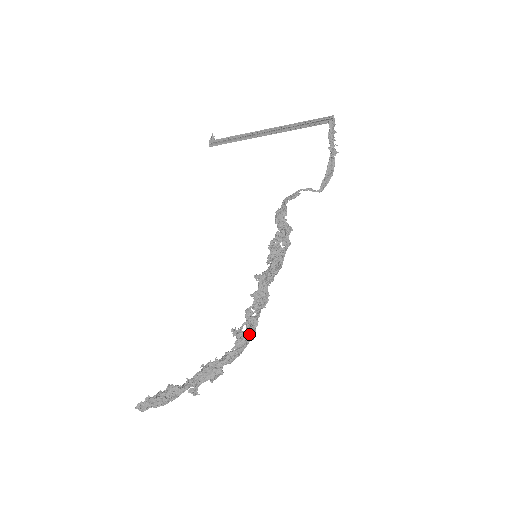
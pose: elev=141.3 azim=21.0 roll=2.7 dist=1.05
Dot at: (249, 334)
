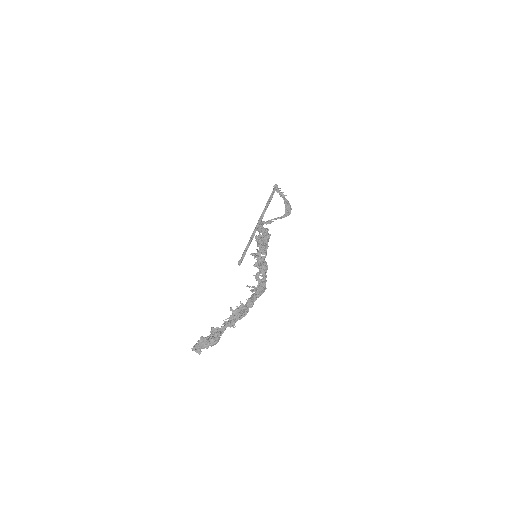
Dot at: (261, 286)
